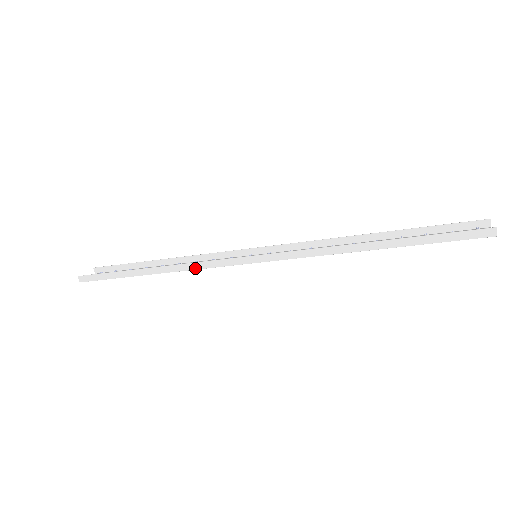
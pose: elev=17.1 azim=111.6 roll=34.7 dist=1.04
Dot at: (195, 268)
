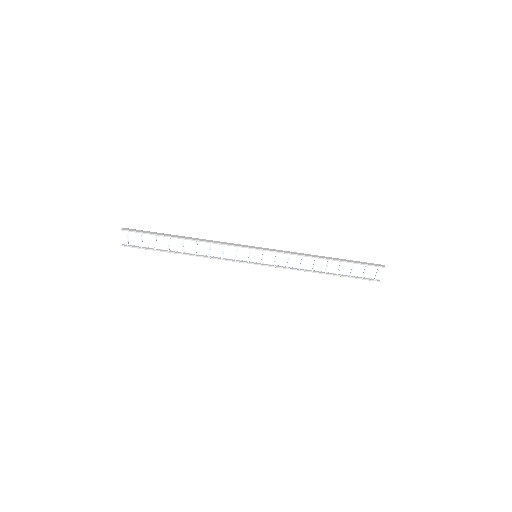
Dot at: (218, 243)
